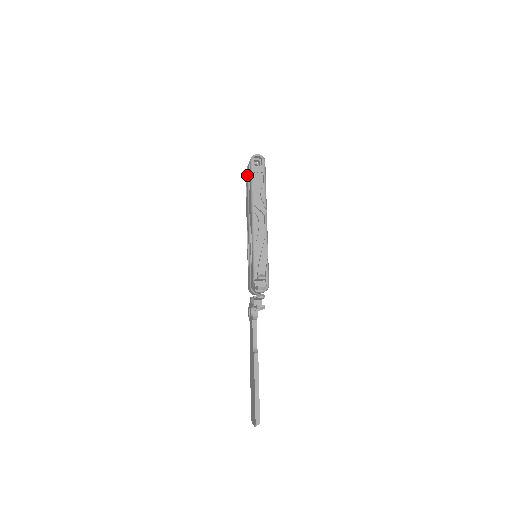
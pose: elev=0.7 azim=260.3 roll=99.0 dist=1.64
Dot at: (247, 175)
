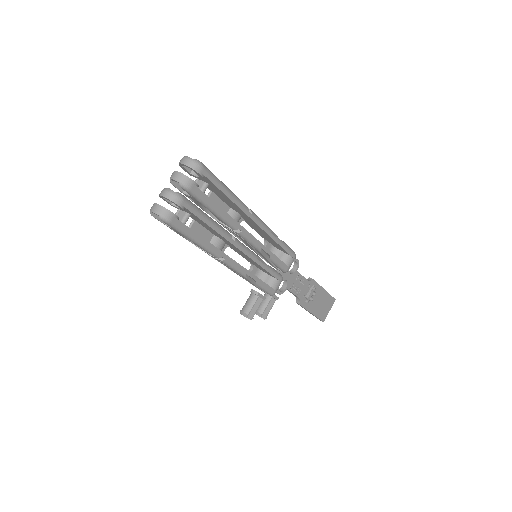
Dot at: (181, 189)
